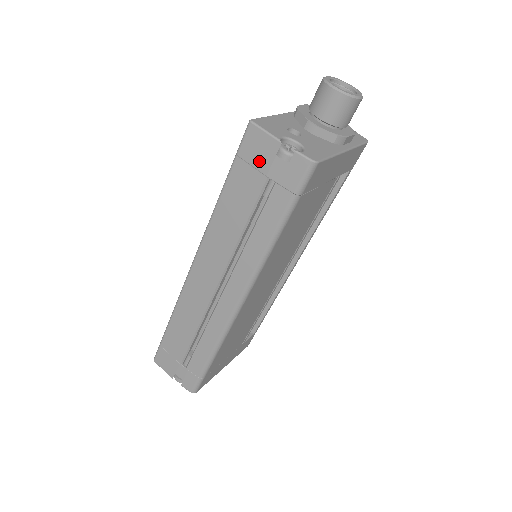
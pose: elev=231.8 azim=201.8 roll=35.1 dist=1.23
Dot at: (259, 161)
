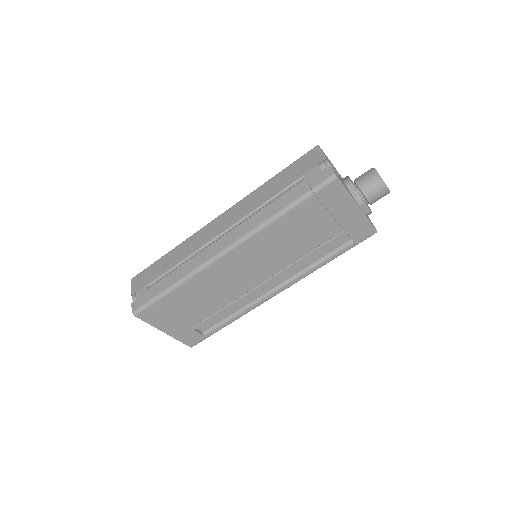
Dot at: (306, 165)
